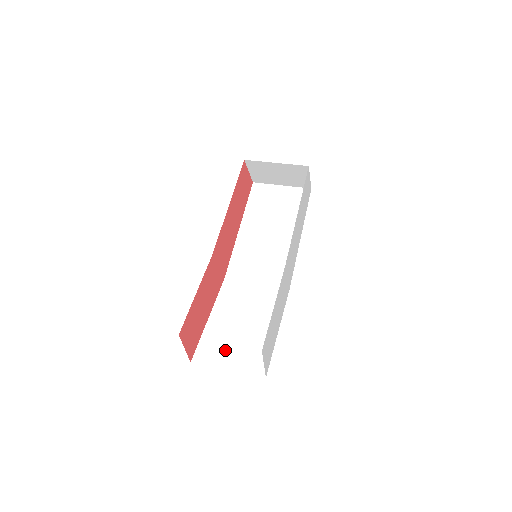
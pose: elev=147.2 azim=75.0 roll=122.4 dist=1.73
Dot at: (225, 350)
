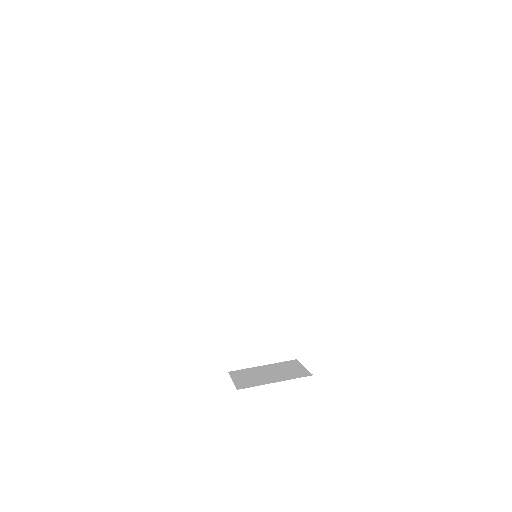
Dot at: (252, 348)
